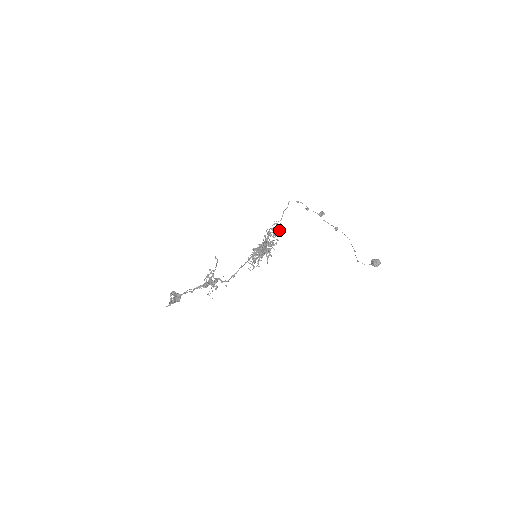
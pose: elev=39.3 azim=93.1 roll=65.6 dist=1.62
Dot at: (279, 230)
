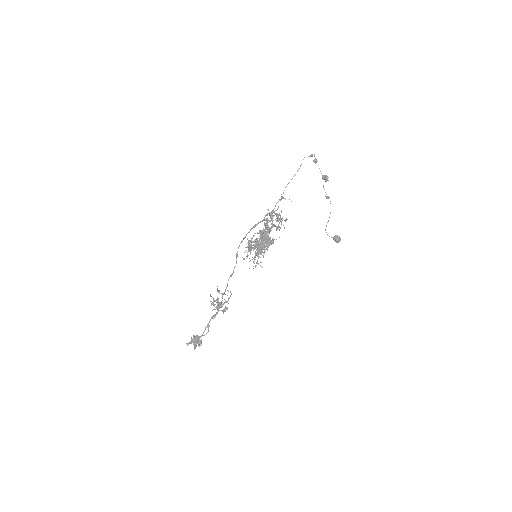
Dot at: (284, 220)
